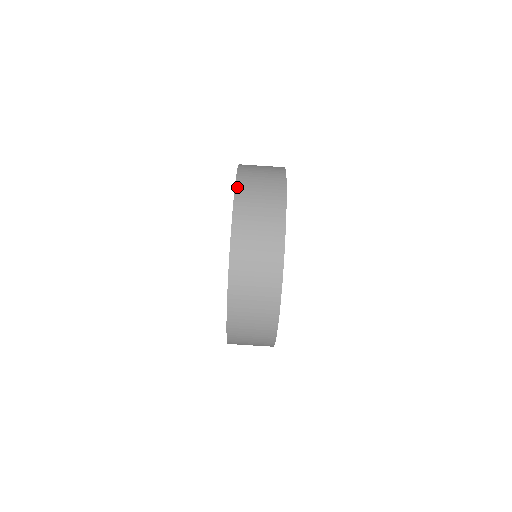
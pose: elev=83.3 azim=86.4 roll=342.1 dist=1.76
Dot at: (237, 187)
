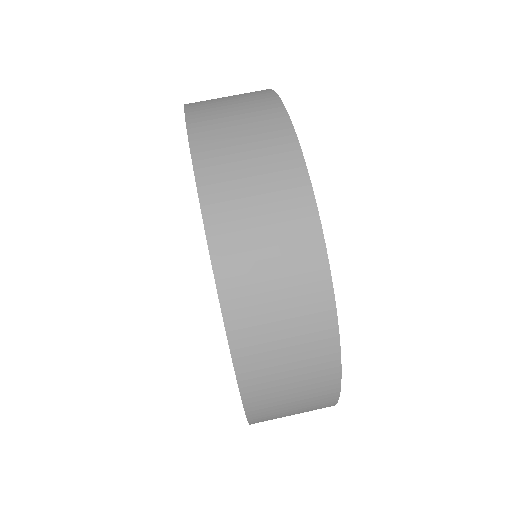
Dot at: (201, 187)
